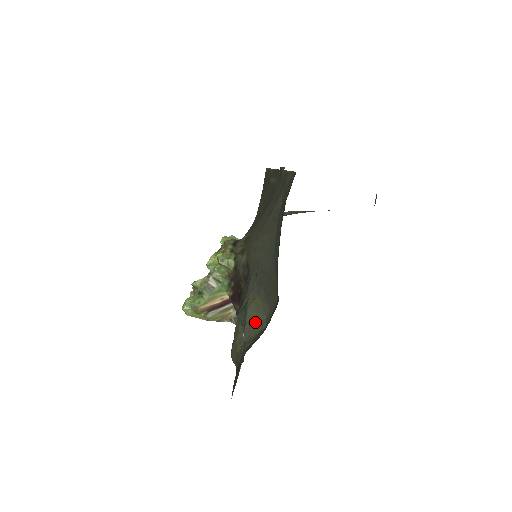
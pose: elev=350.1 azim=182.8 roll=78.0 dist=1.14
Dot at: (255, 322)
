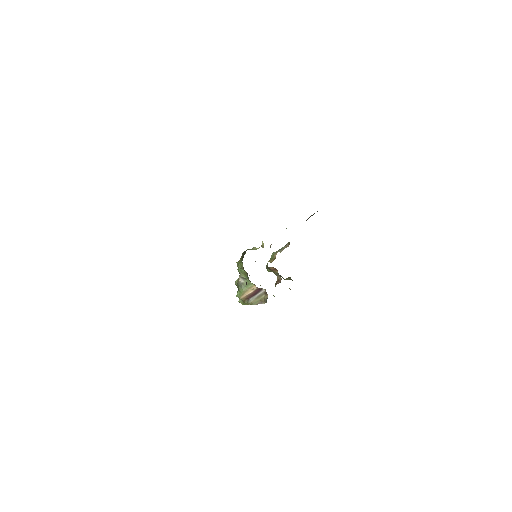
Dot at: occluded
